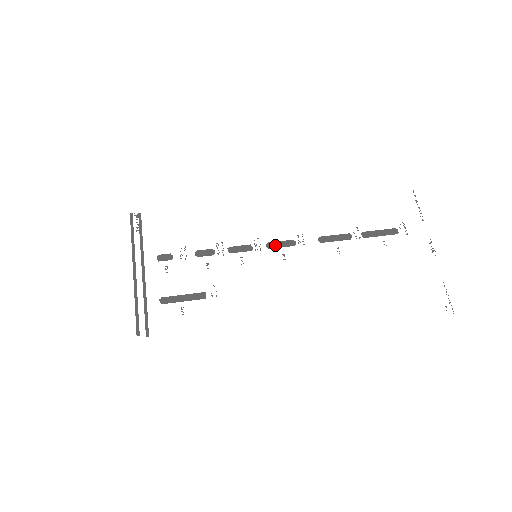
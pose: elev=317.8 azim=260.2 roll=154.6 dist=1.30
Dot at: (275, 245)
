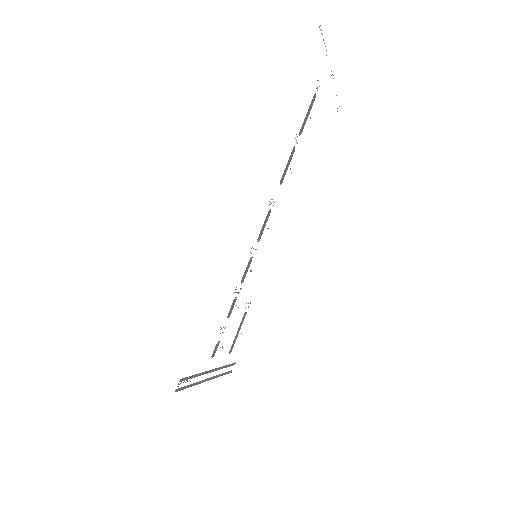
Dot at: (262, 232)
